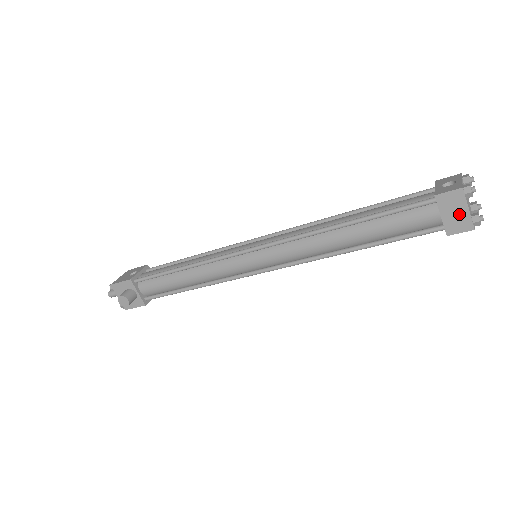
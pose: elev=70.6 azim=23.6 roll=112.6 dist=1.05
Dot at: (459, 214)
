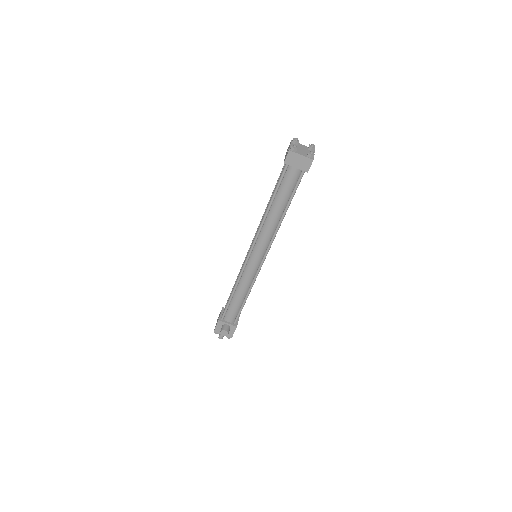
Dot at: (301, 160)
